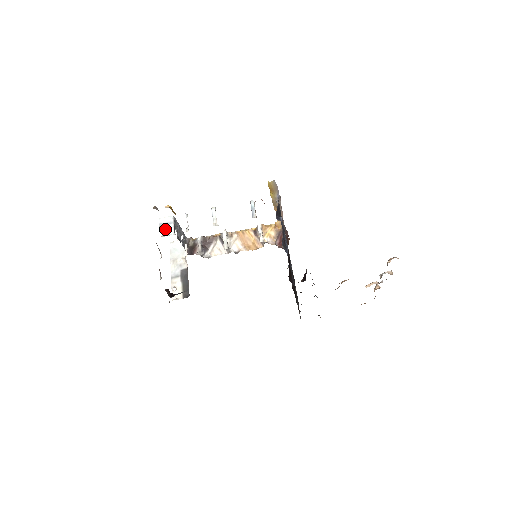
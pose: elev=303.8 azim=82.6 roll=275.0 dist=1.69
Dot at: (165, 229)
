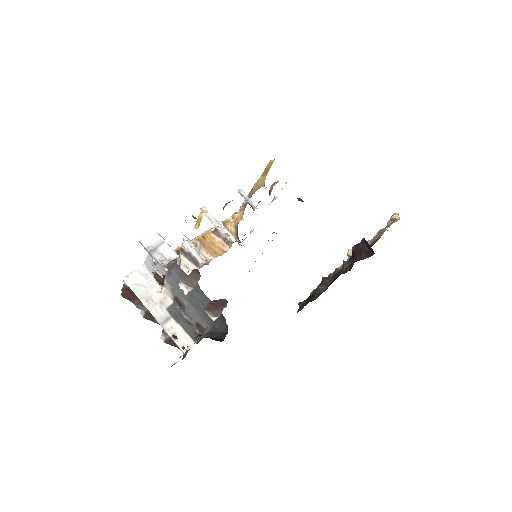
Dot at: (160, 253)
